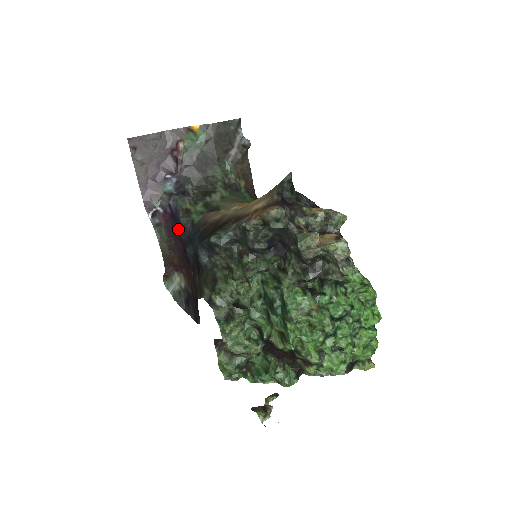
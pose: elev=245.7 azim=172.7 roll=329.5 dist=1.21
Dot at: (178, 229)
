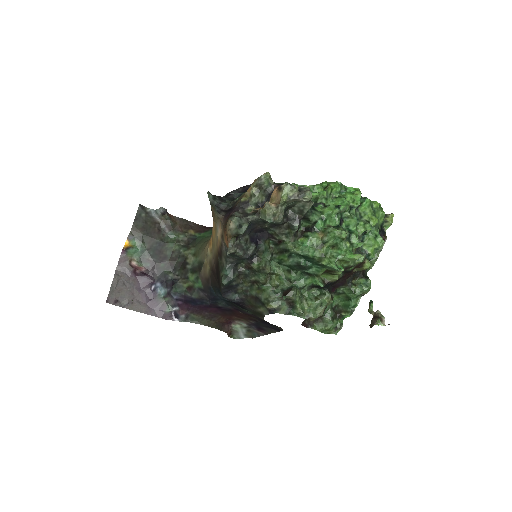
Dot at: (199, 304)
